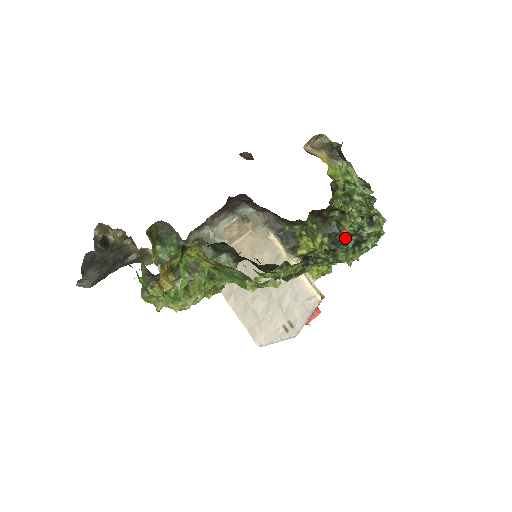
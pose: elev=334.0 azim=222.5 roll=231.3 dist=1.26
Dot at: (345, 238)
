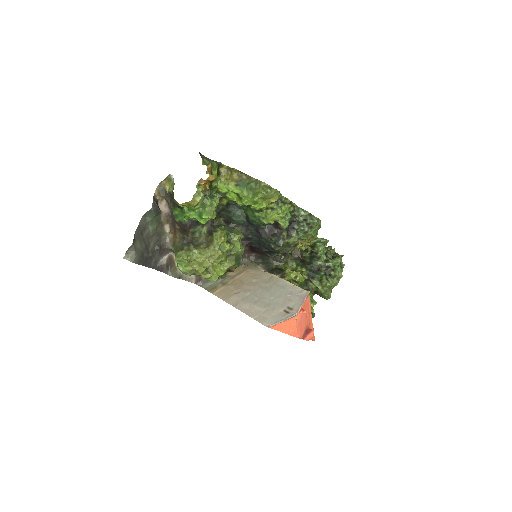
Dot at: (318, 269)
